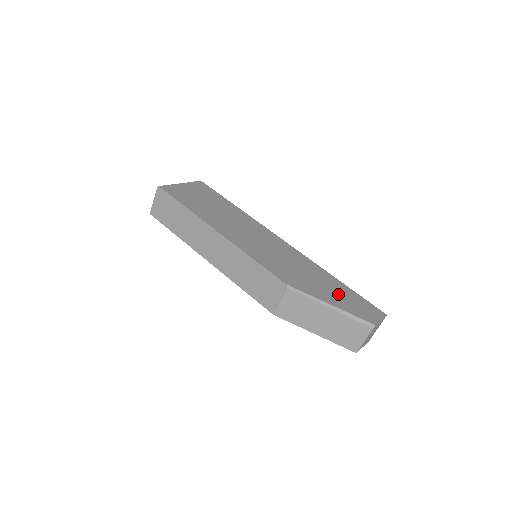
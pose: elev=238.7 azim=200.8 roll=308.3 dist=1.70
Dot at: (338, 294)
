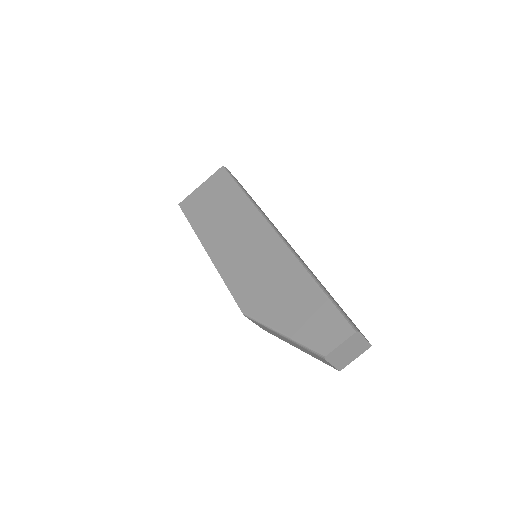
Dot at: (300, 311)
